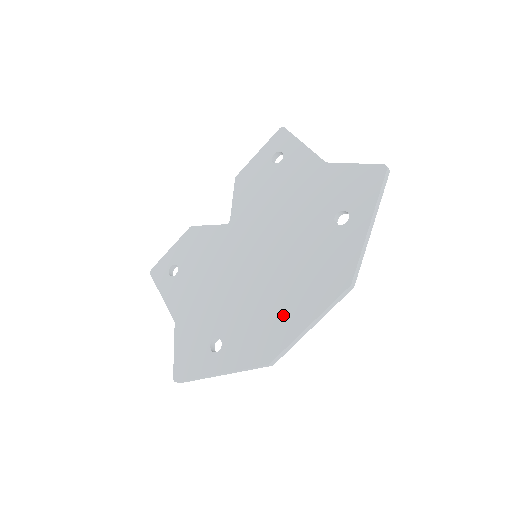
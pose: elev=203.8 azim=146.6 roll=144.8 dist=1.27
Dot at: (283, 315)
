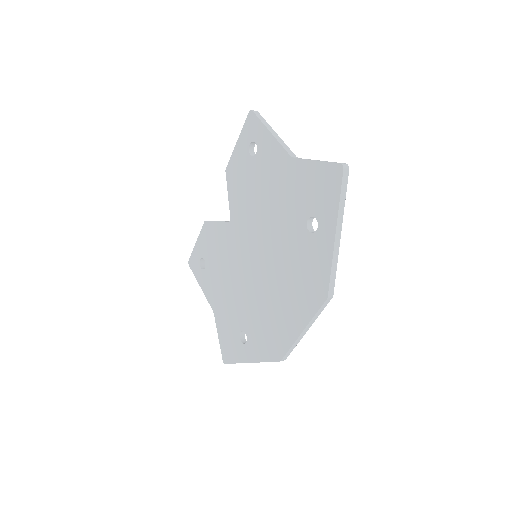
Dot at: (283, 319)
